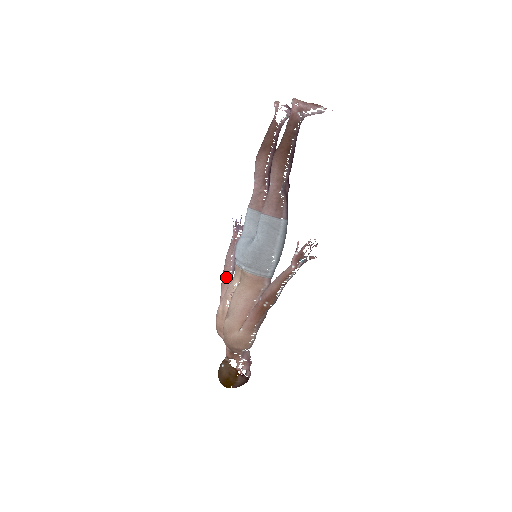
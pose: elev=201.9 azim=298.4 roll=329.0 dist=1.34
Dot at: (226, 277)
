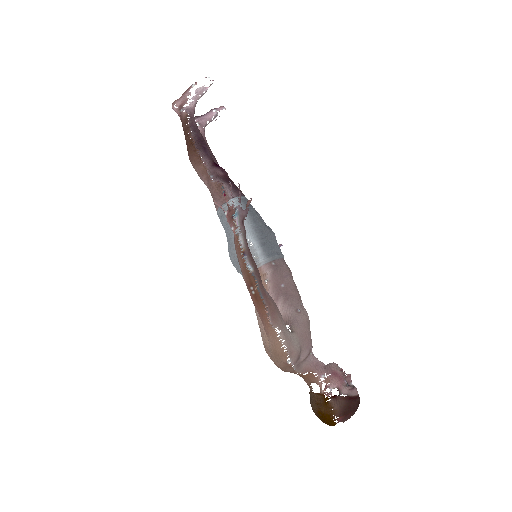
Dot at: occluded
